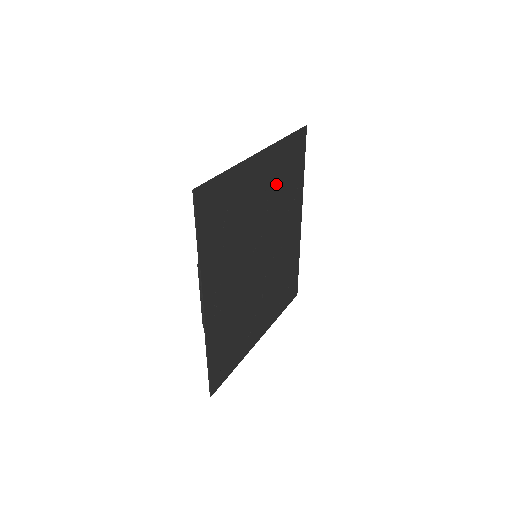
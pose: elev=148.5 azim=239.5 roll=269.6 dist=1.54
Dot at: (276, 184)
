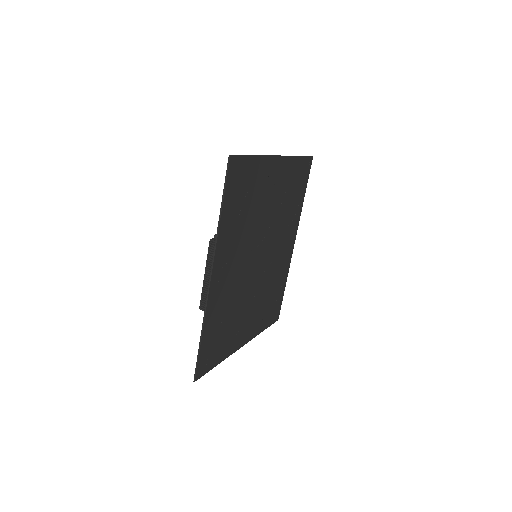
Dot at: (284, 194)
